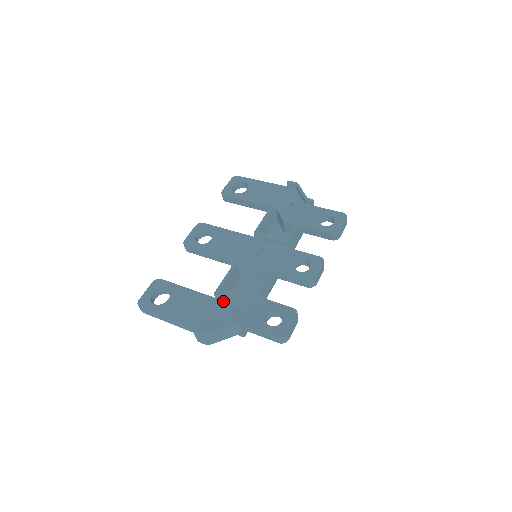
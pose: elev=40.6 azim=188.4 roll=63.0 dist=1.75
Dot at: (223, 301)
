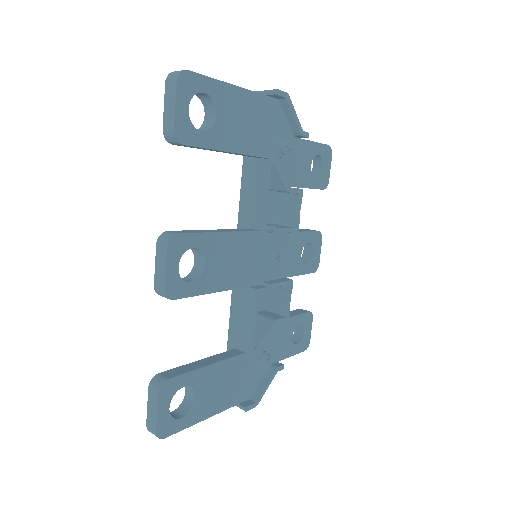
Dot at: occluded
